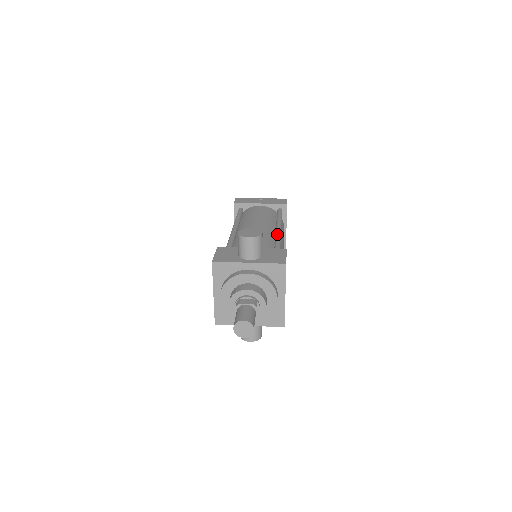
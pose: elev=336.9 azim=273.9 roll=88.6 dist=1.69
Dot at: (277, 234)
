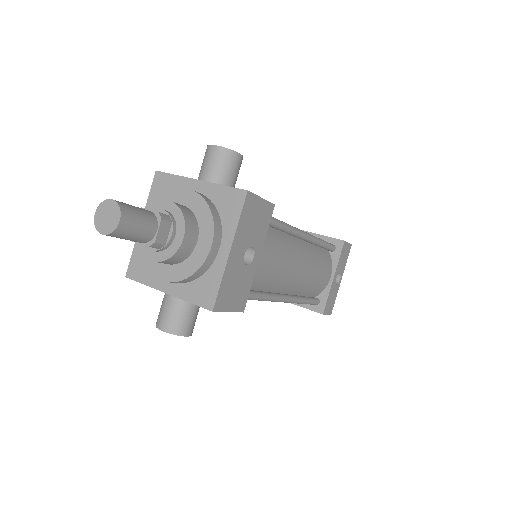
Dot at: occluded
